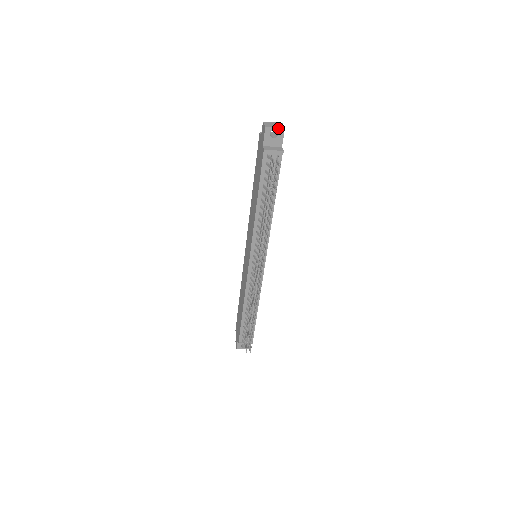
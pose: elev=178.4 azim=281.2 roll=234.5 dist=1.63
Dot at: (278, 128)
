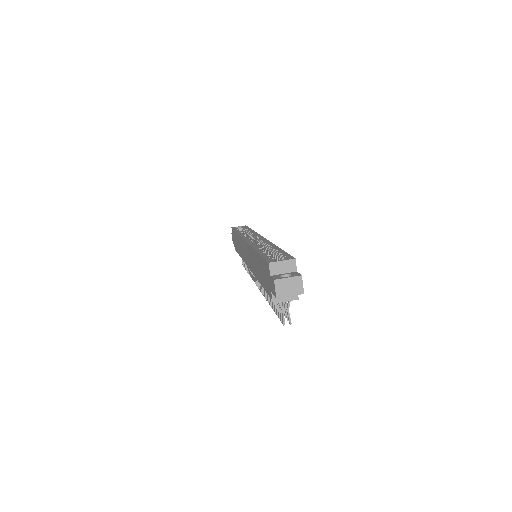
Dot at: (294, 295)
